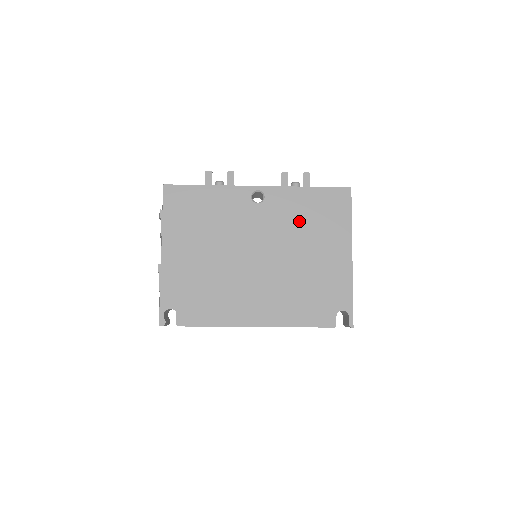
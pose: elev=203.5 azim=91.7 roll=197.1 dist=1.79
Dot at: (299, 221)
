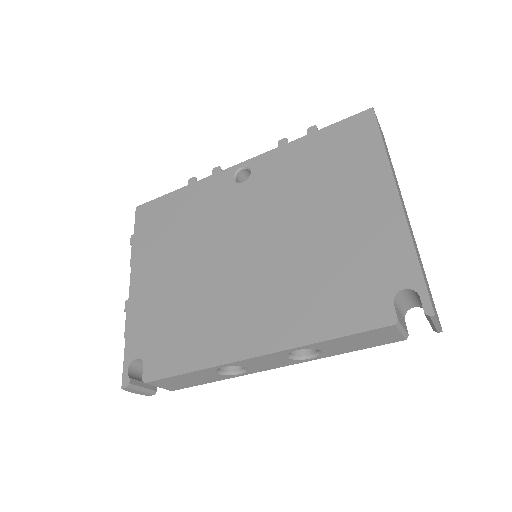
Dot at: (302, 181)
